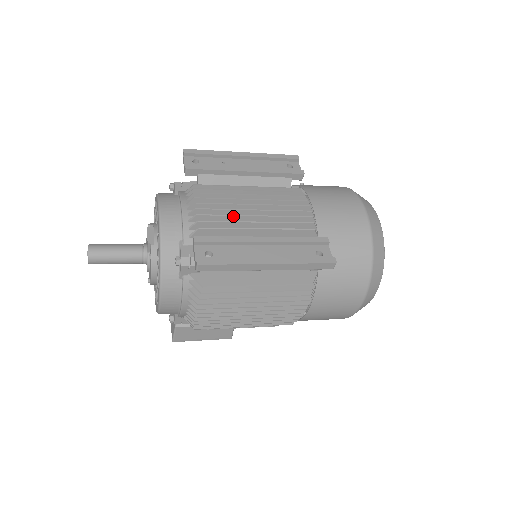
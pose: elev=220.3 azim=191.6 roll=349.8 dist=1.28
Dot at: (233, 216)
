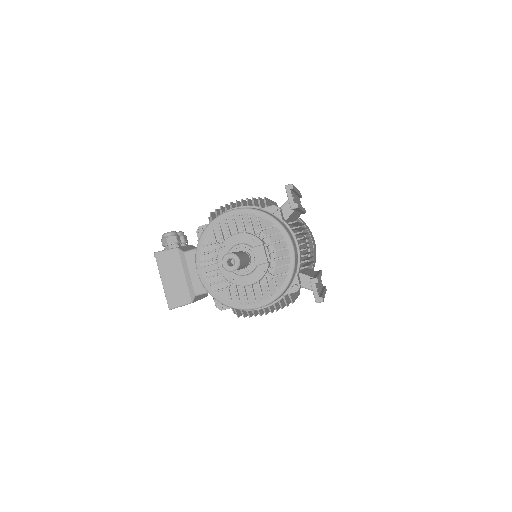
Dot at: occluded
